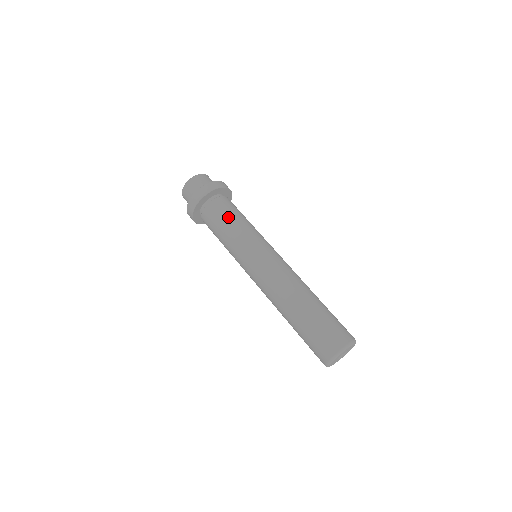
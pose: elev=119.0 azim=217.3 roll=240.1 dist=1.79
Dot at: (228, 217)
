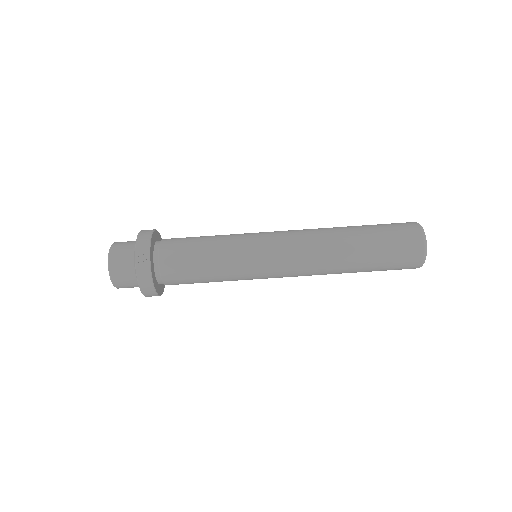
Dot at: (198, 280)
